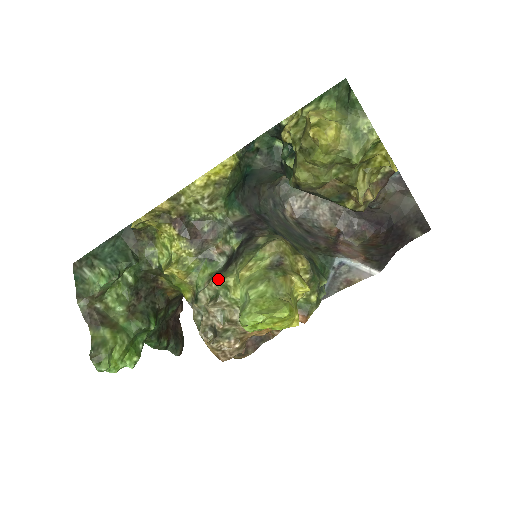
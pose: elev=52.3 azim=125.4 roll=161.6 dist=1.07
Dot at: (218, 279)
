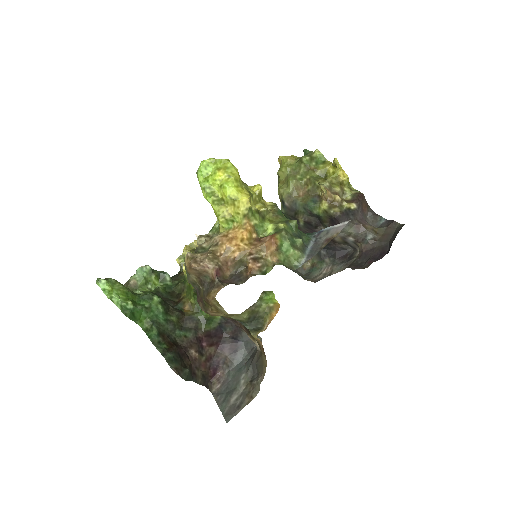
Dot at: occluded
